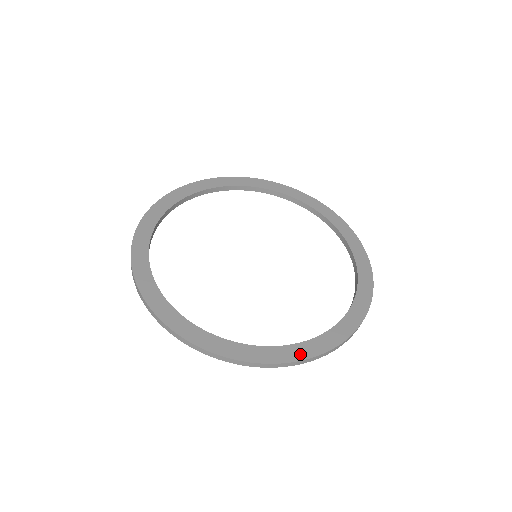
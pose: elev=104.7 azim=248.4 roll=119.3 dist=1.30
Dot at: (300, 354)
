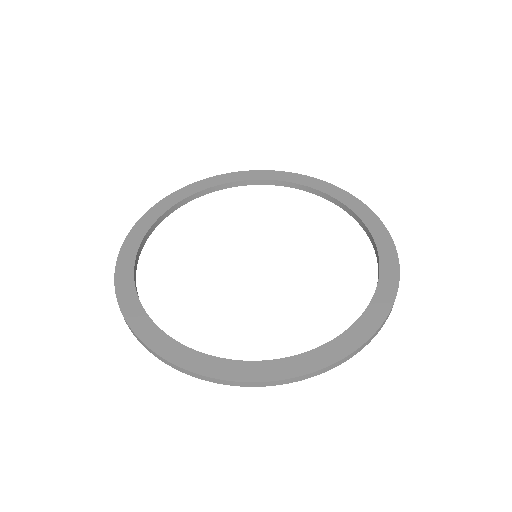
Dot at: (369, 328)
